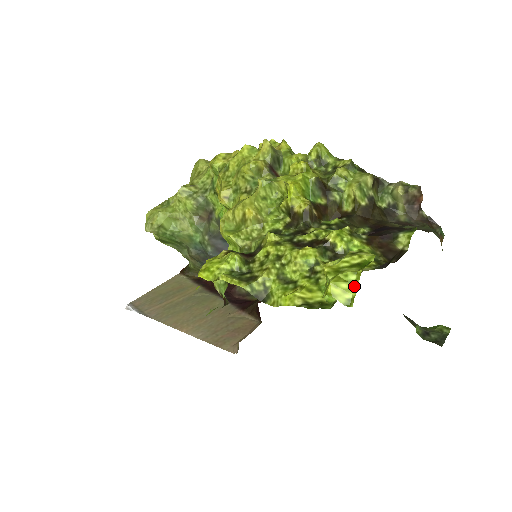
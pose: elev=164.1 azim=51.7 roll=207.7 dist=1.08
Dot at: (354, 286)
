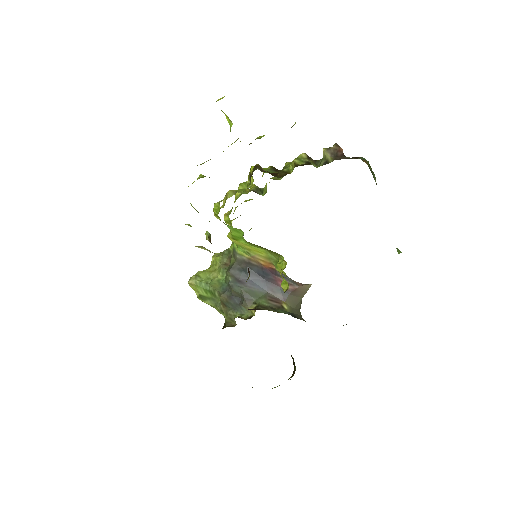
Dot at: occluded
